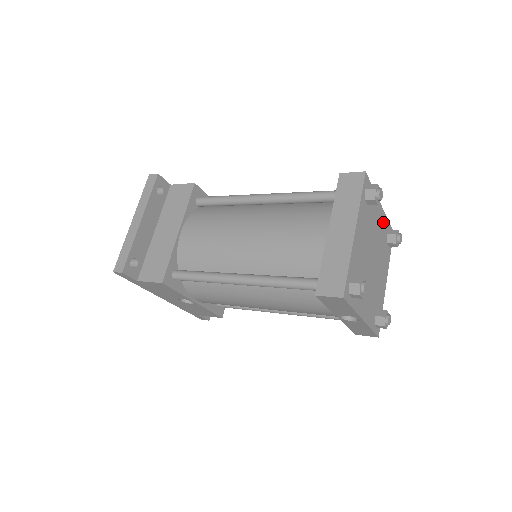
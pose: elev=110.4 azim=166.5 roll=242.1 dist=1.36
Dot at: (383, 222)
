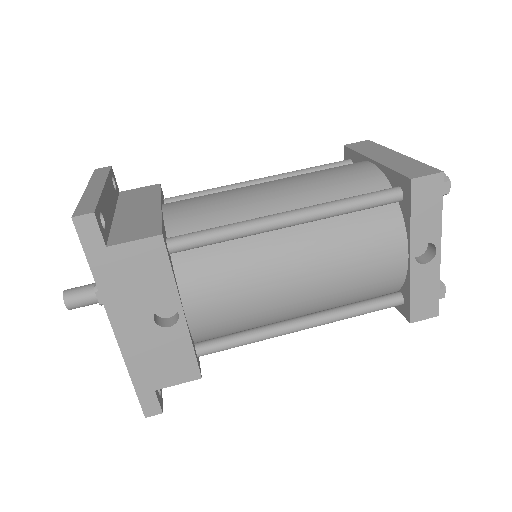
Dot at: occluded
